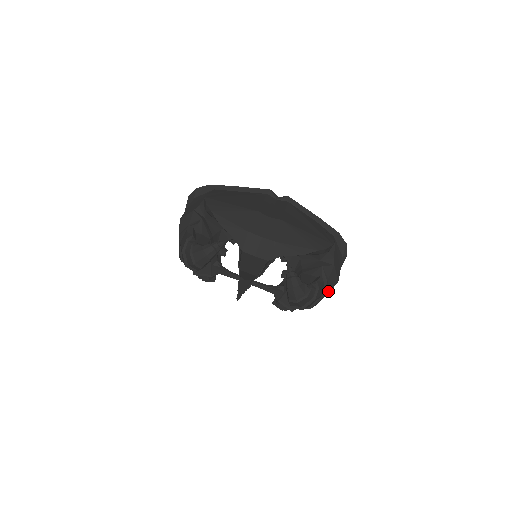
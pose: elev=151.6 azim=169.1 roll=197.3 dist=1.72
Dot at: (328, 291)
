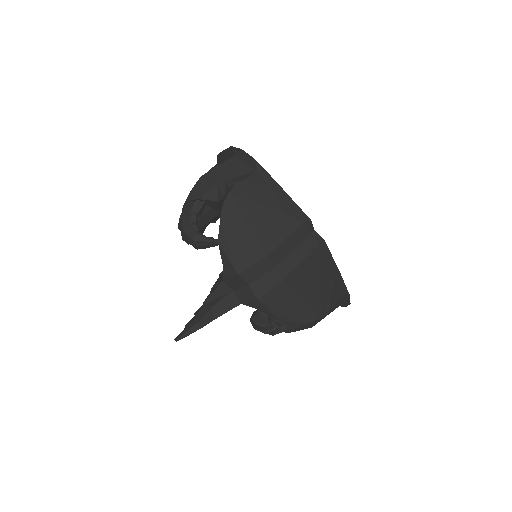
Dot at: (294, 331)
